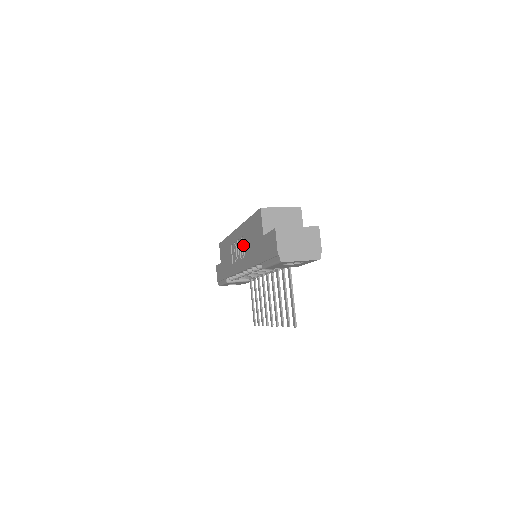
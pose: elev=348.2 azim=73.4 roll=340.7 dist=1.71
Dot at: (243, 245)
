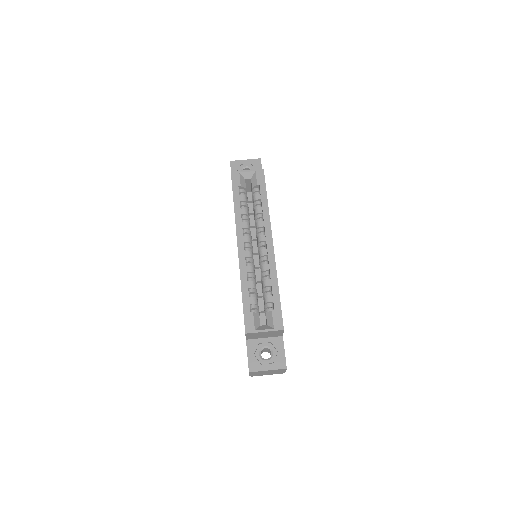
Dot at: occluded
